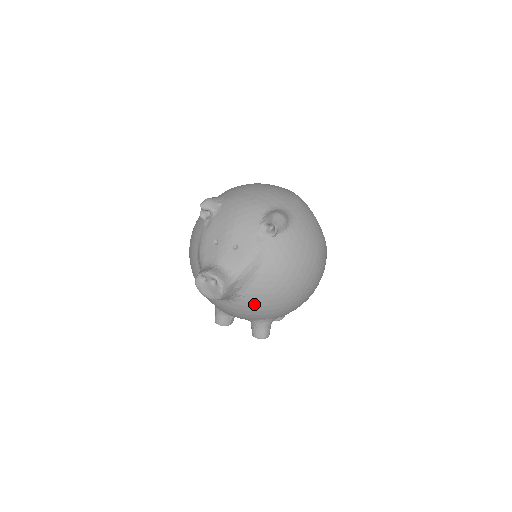
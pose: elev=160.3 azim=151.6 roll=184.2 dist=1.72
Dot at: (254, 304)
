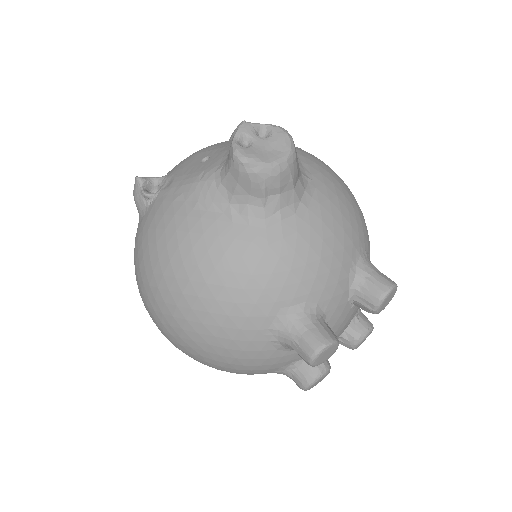
Dot at: (332, 193)
